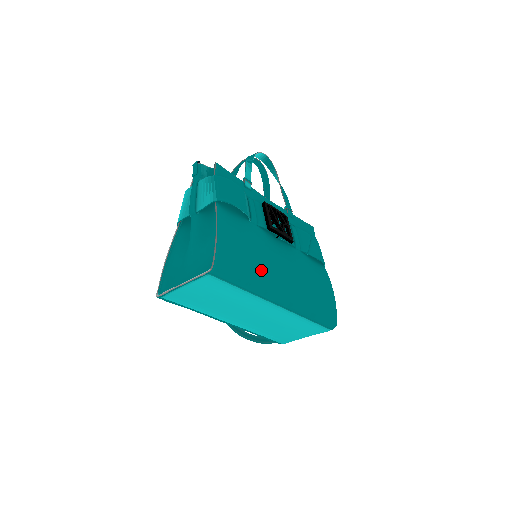
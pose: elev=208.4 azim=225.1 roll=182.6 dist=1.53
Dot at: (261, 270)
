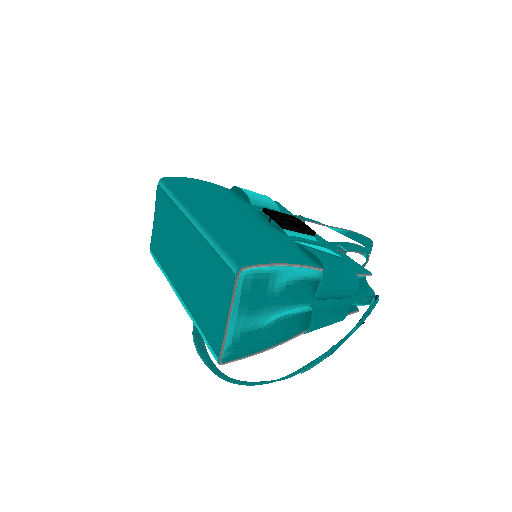
Dot at: (202, 198)
